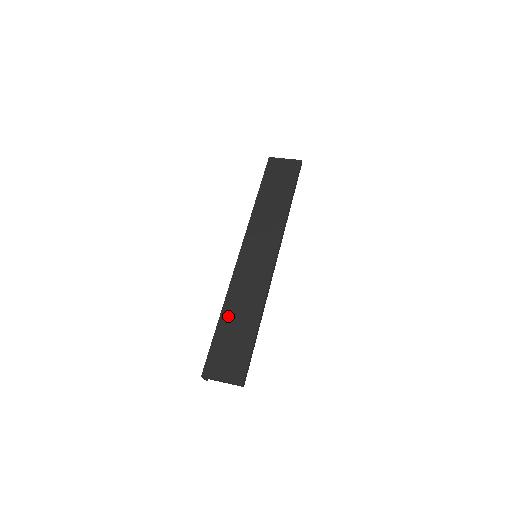
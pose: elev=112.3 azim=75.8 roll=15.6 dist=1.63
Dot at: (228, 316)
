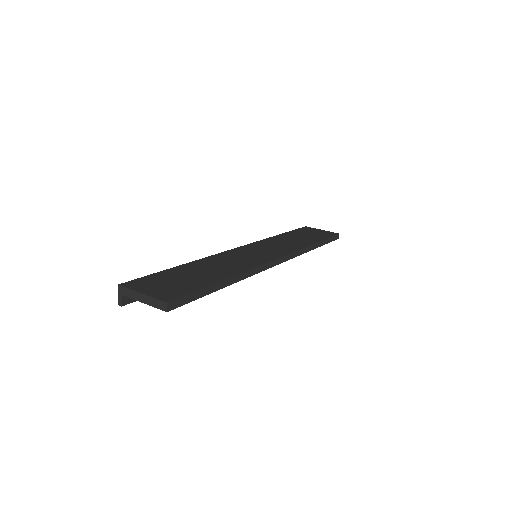
Dot at: (193, 266)
